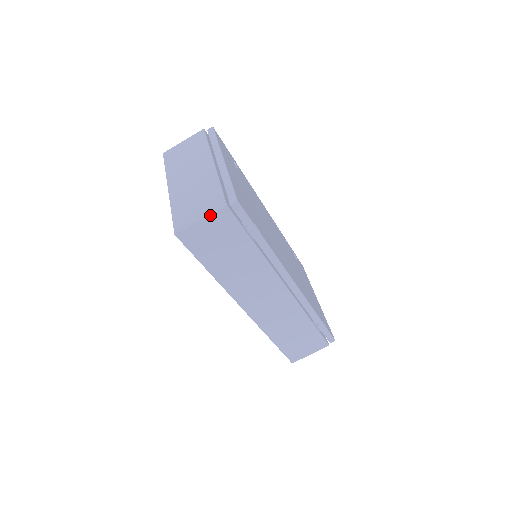
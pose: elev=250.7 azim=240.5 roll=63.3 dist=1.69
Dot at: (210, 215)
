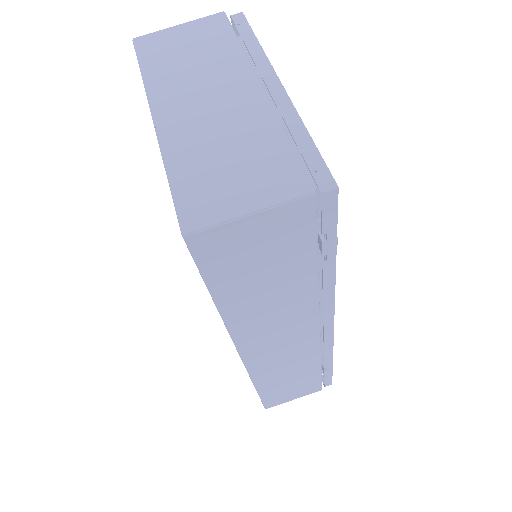
Dot at: (274, 207)
